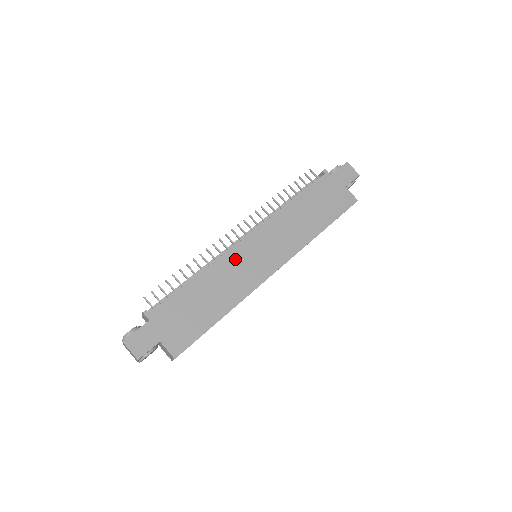
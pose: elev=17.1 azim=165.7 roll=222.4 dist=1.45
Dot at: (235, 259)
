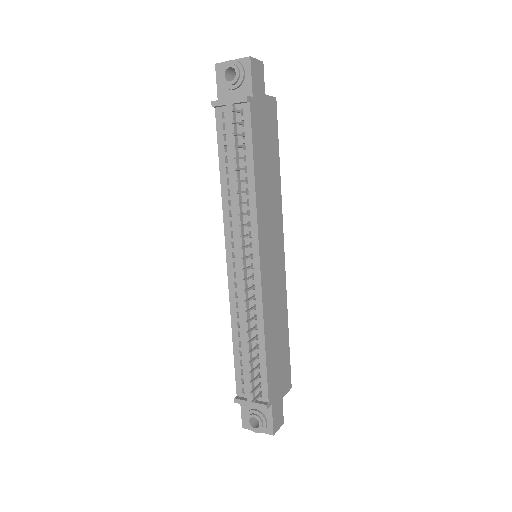
Dot at: (268, 288)
